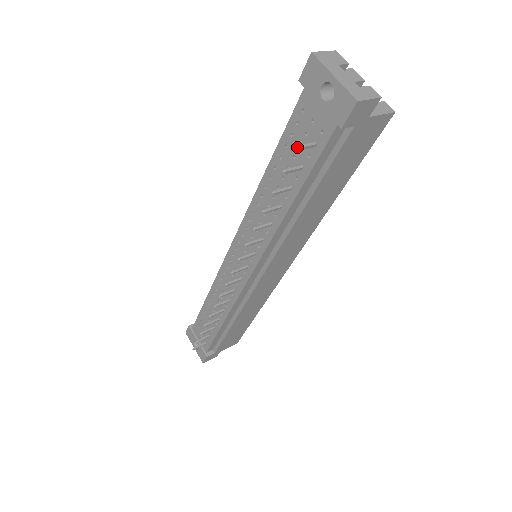
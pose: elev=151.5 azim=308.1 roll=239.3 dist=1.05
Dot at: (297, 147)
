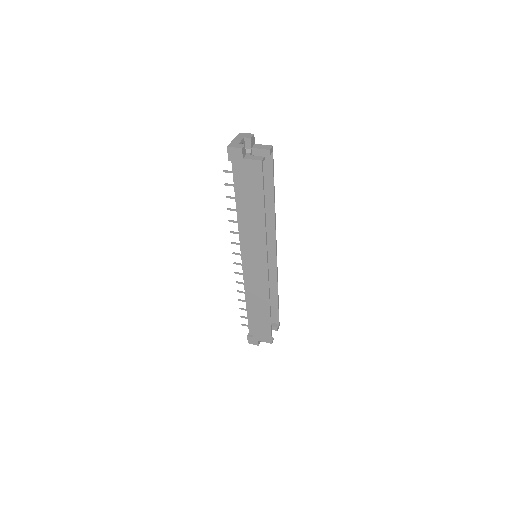
Dot at: (224, 170)
